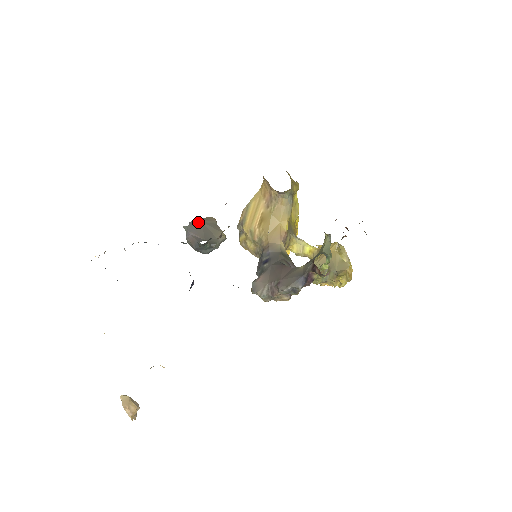
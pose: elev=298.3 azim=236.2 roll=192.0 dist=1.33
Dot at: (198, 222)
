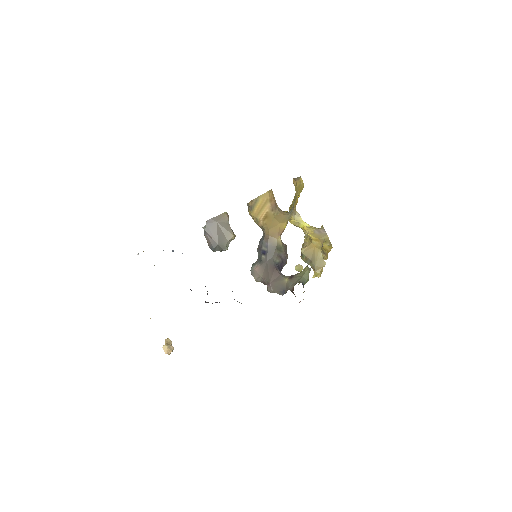
Dot at: (214, 222)
